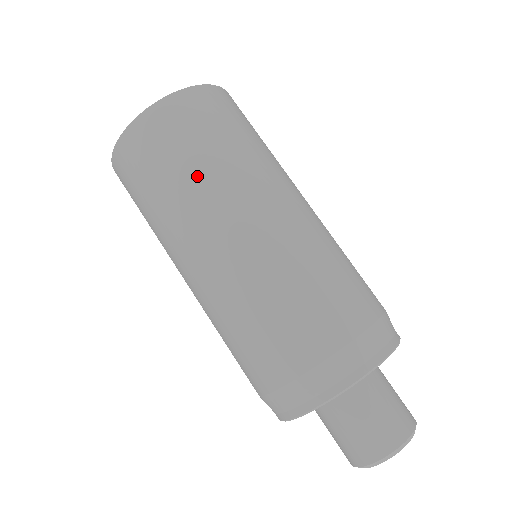
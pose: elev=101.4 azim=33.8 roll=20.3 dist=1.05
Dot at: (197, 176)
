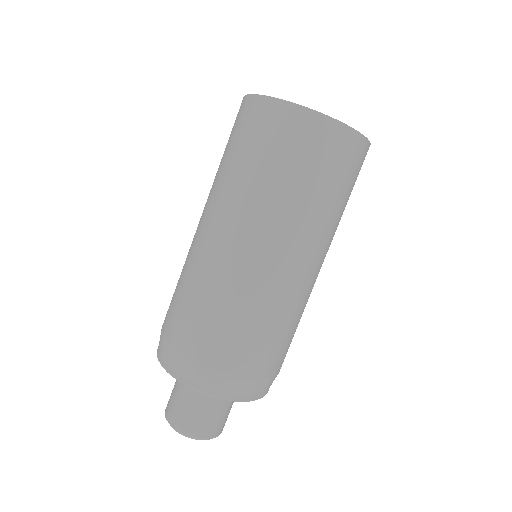
Dot at: (242, 177)
